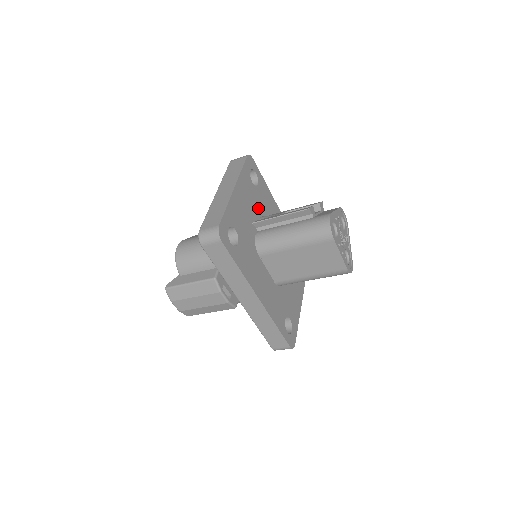
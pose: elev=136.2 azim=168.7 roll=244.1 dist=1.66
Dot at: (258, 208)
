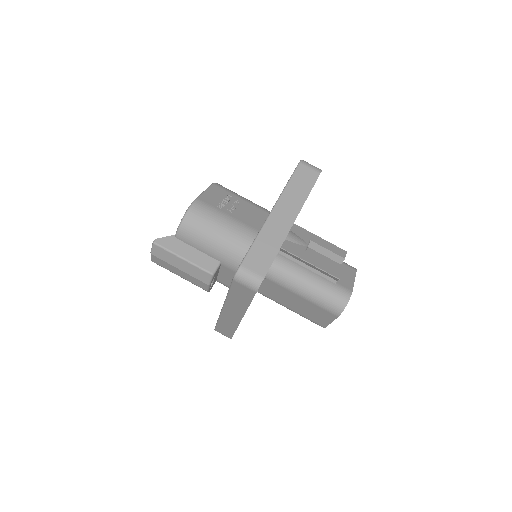
Dot at: occluded
